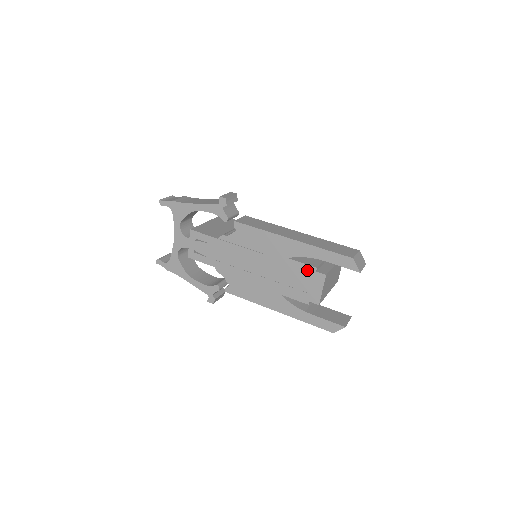
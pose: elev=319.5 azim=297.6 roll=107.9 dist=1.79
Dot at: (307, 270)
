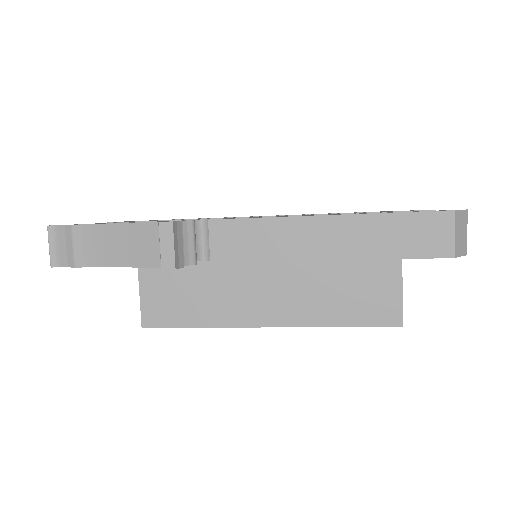
Dot at: occluded
